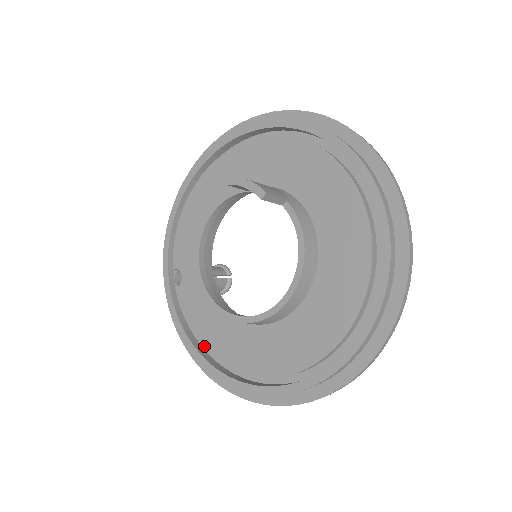
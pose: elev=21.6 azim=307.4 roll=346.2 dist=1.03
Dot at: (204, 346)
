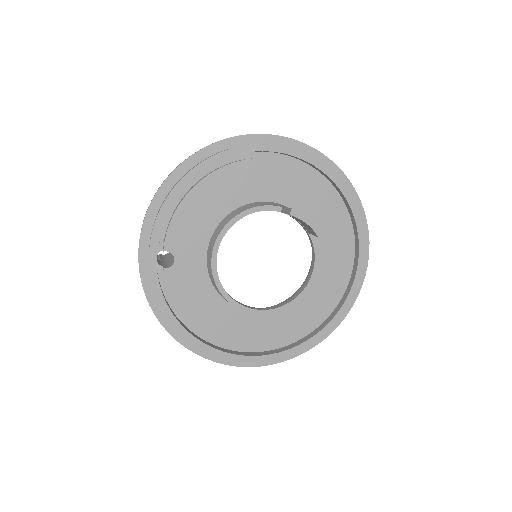
Dot at: (192, 324)
